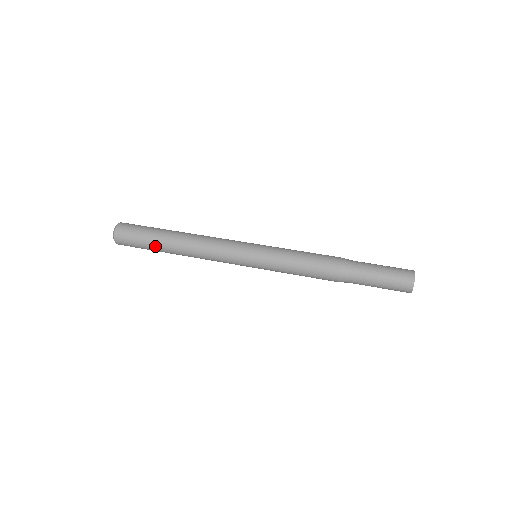
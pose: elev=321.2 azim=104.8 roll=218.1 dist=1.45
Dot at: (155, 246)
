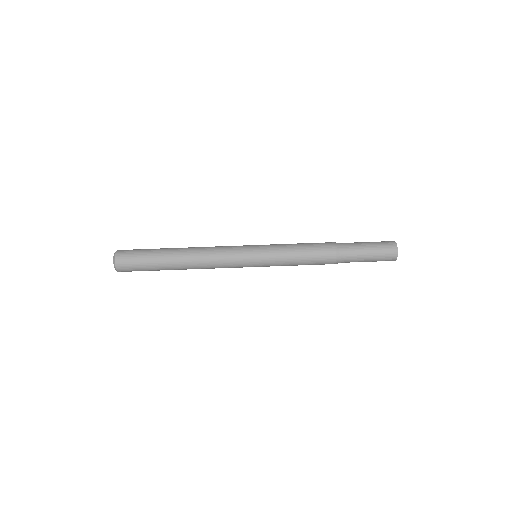
Dot at: occluded
